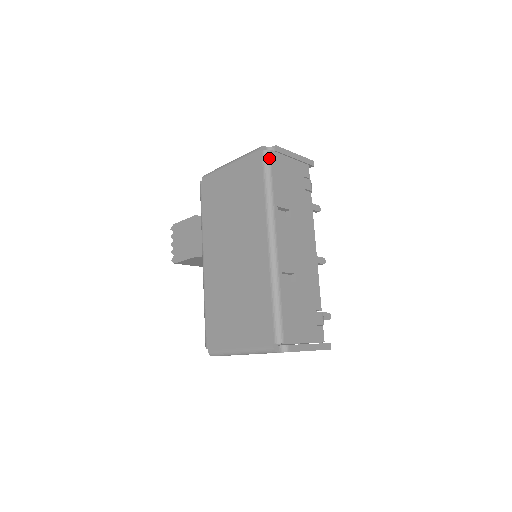
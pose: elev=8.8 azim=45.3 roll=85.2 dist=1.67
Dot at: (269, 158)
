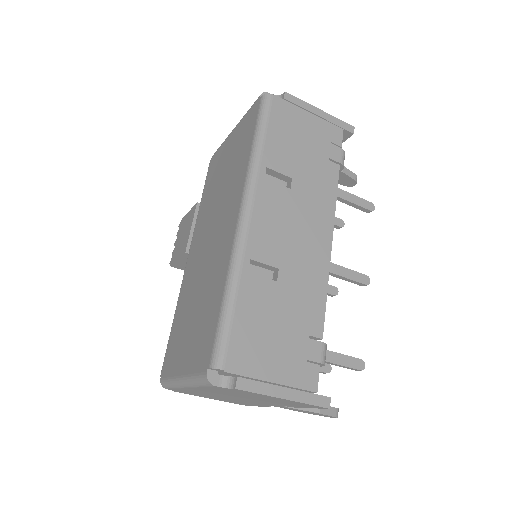
Dot at: (268, 104)
